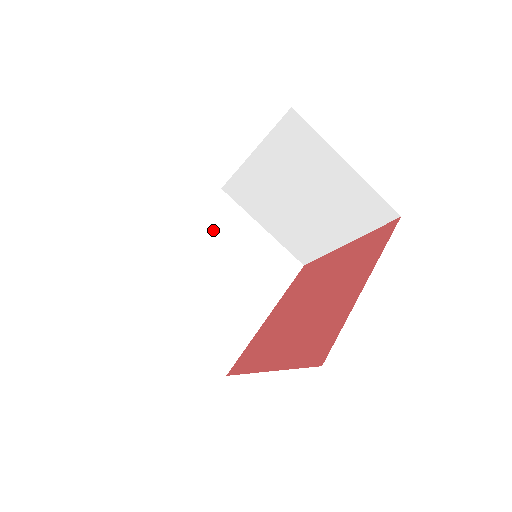
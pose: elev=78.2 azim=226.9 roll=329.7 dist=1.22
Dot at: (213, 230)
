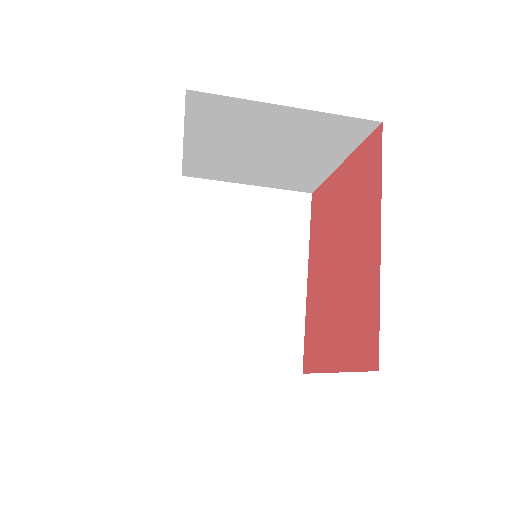
Dot at: (217, 128)
